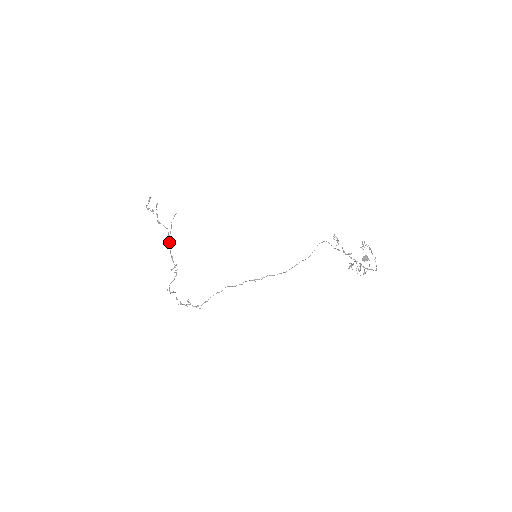
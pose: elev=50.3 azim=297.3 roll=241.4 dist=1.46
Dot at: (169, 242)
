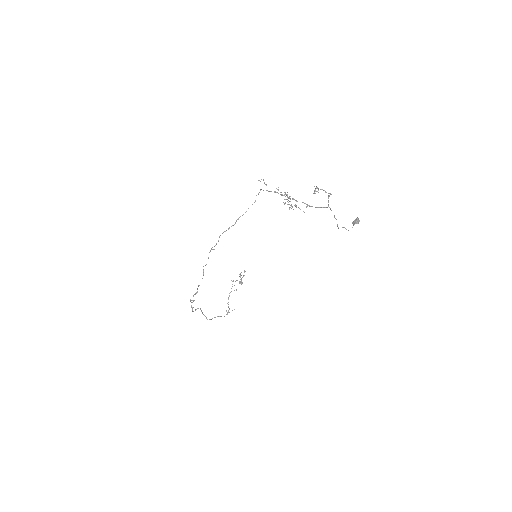
Dot at: occluded
